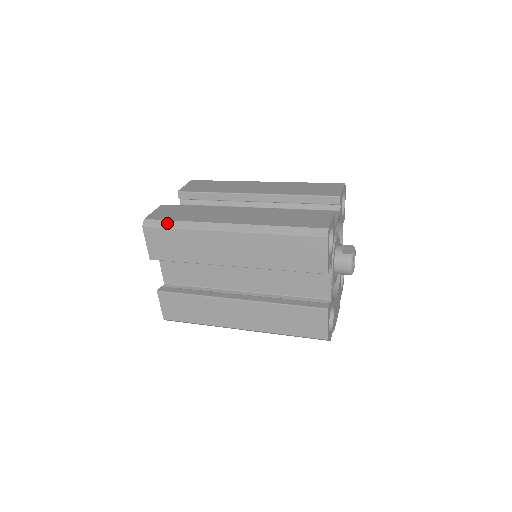
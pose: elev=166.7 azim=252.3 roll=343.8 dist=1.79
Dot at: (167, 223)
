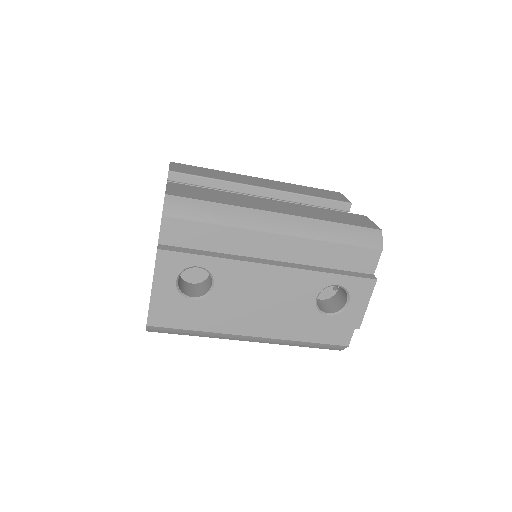
Dot at: occluded
